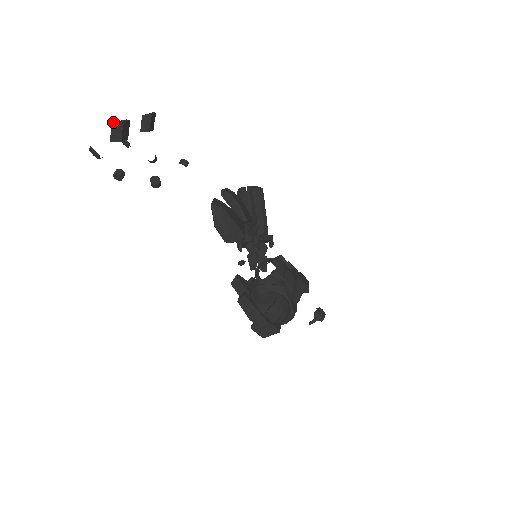
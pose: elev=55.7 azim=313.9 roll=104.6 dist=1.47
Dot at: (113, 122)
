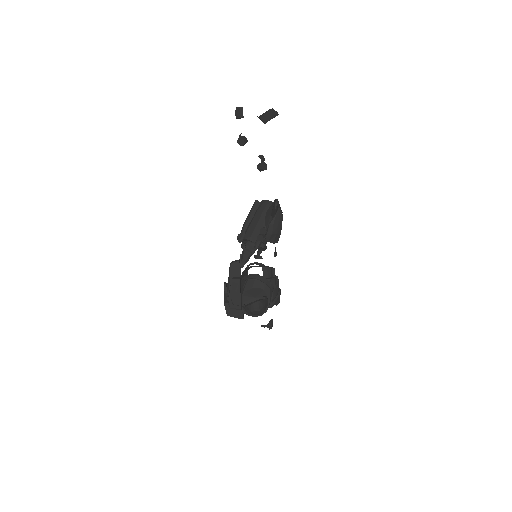
Dot at: occluded
